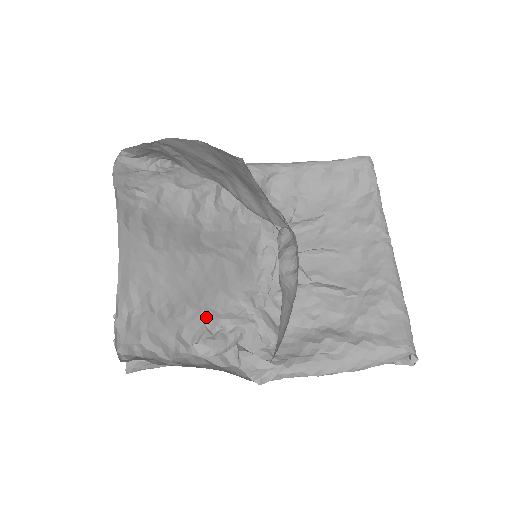
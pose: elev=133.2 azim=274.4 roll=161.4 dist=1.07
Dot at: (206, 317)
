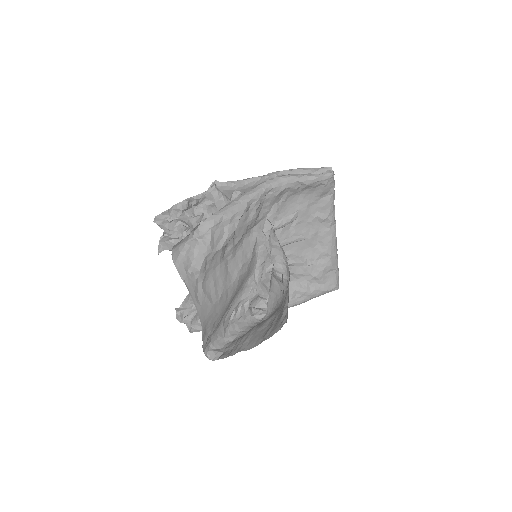
Dot at: (234, 305)
